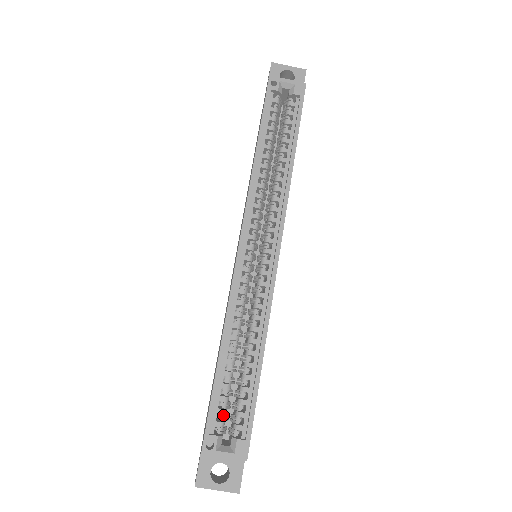
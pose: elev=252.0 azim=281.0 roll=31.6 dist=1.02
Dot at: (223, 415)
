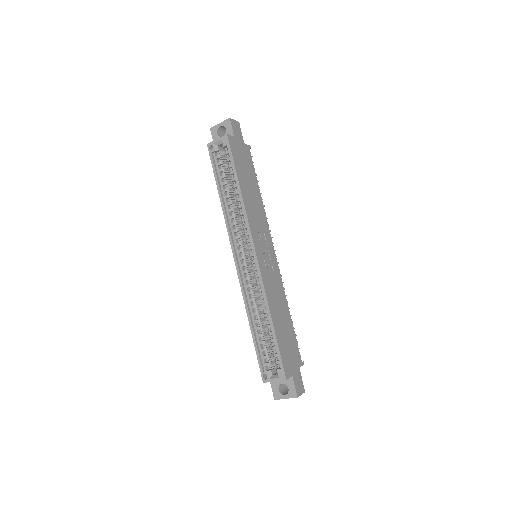
Dot at: (268, 359)
